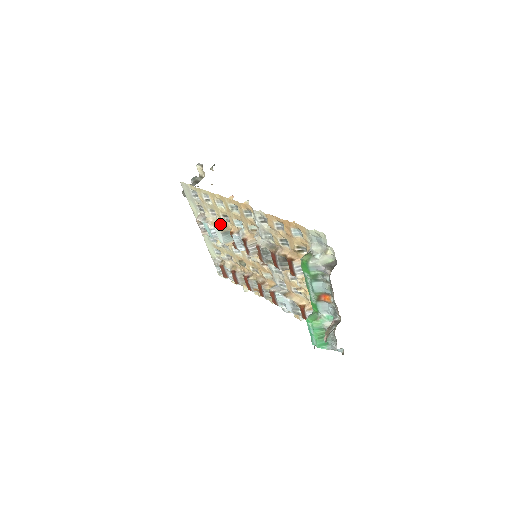
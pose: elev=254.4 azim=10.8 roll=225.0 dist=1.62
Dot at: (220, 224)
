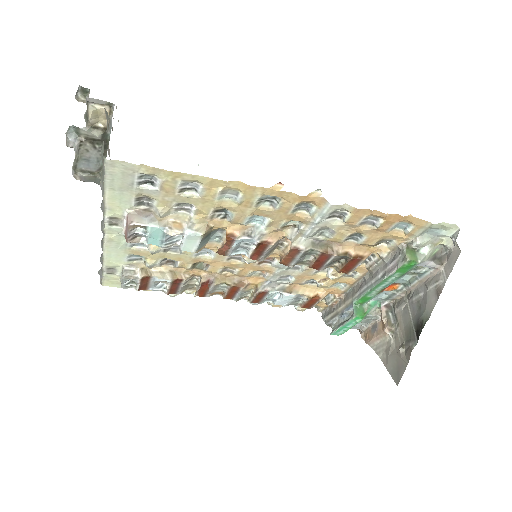
Dot at: (201, 225)
